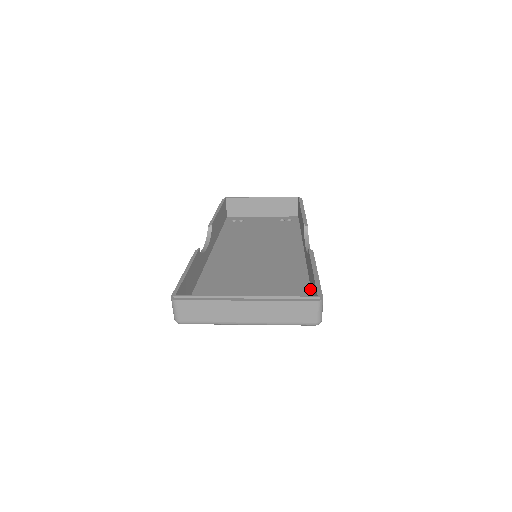
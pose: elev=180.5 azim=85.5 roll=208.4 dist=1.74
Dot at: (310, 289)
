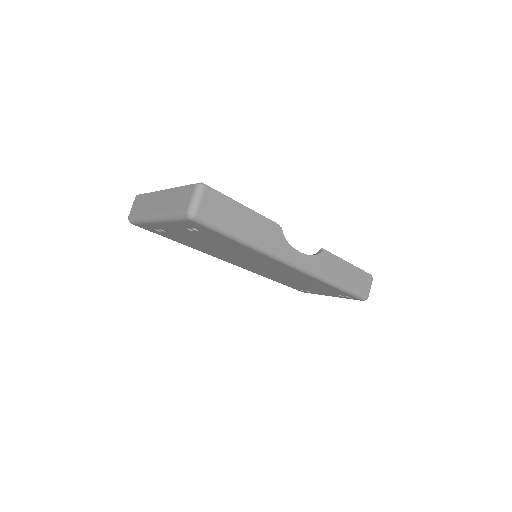
Dot at: (242, 240)
